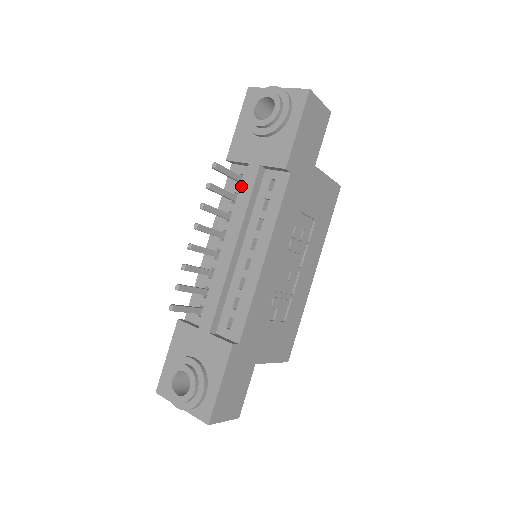
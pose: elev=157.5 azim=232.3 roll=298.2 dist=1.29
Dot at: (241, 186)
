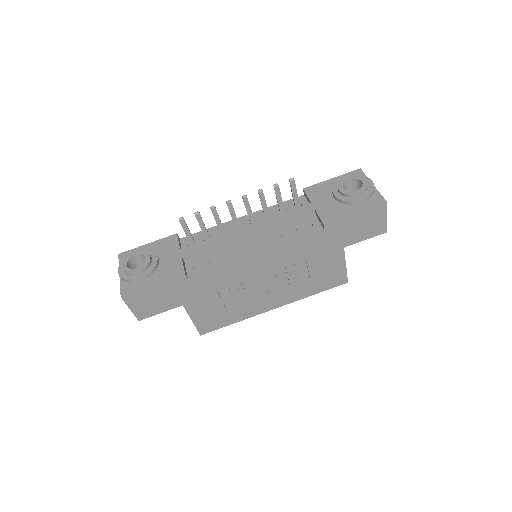
Dot at: occluded
